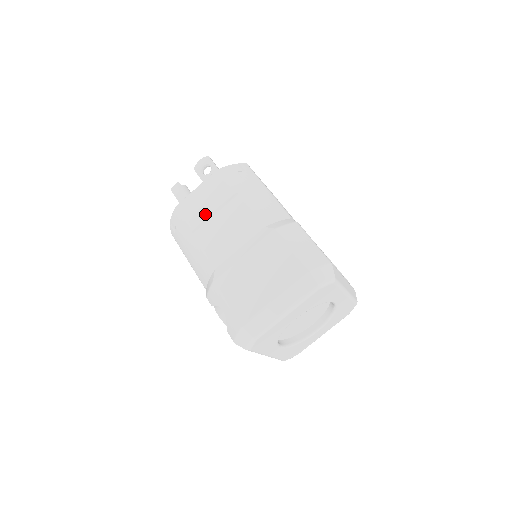
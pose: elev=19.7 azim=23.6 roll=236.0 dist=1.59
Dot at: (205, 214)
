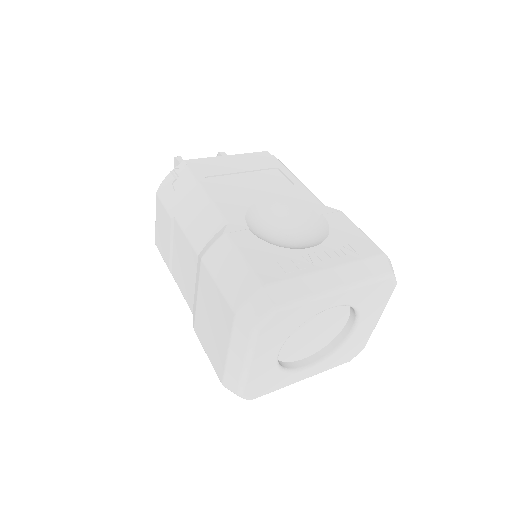
Dot at: (168, 250)
